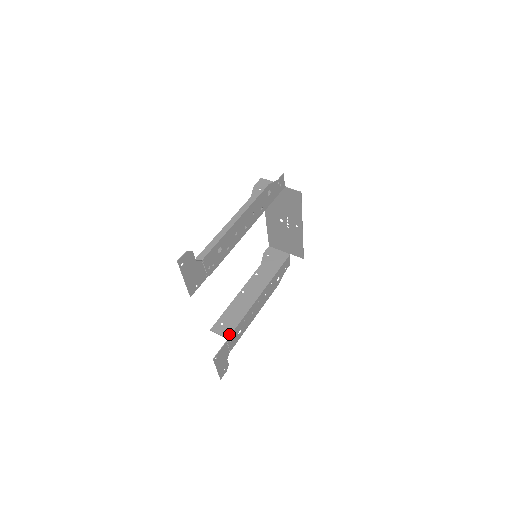
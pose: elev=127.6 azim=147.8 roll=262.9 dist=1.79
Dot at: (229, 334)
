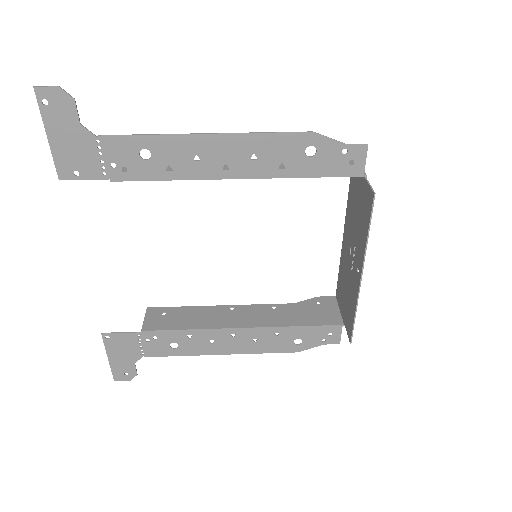
Dot at: (150, 328)
